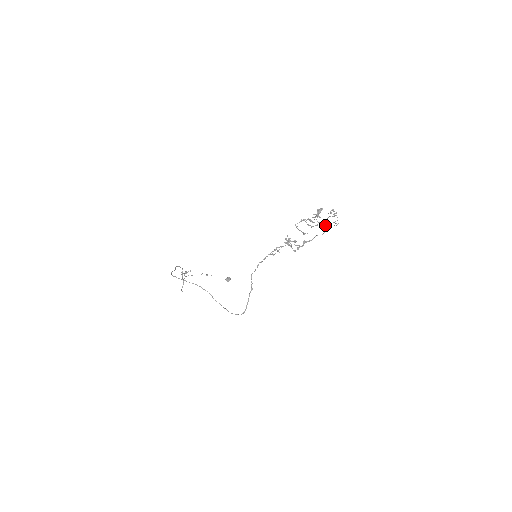
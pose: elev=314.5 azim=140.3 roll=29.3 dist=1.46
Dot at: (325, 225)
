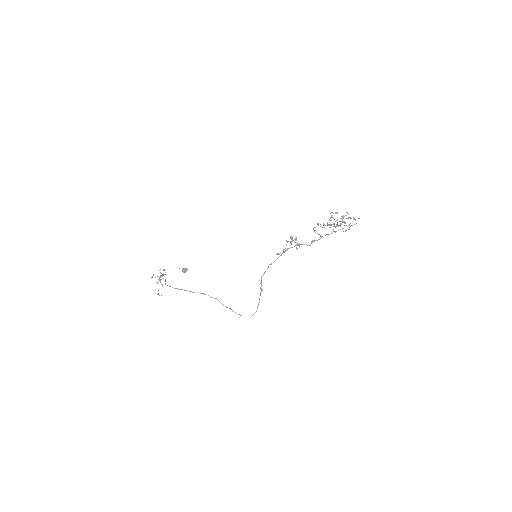
Dot at: (348, 229)
